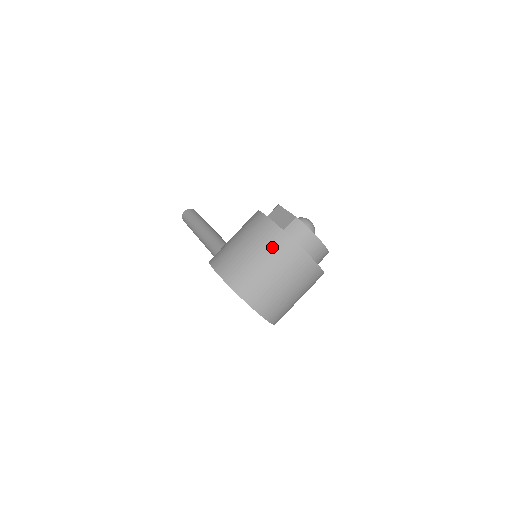
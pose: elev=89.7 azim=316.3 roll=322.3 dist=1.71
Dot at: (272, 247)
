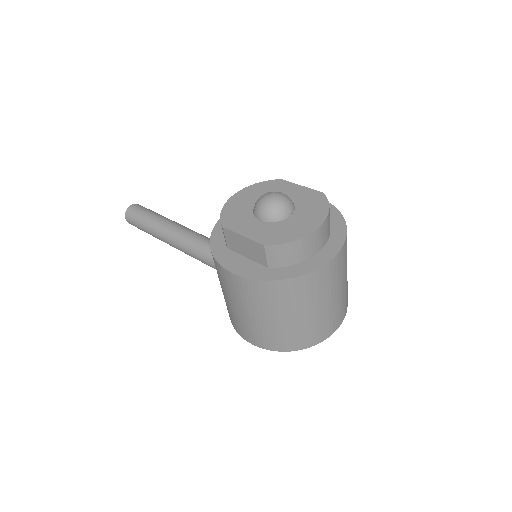
Dot at: (280, 301)
